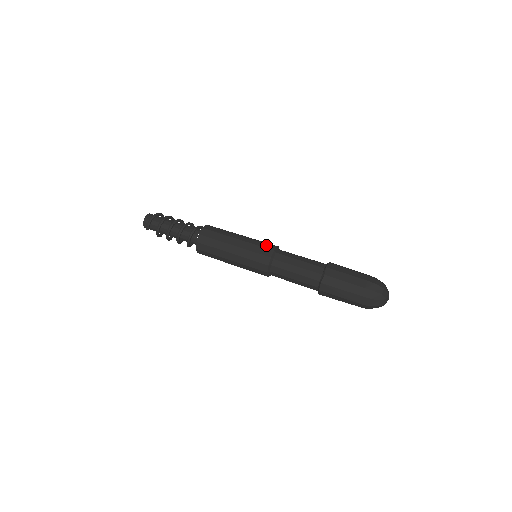
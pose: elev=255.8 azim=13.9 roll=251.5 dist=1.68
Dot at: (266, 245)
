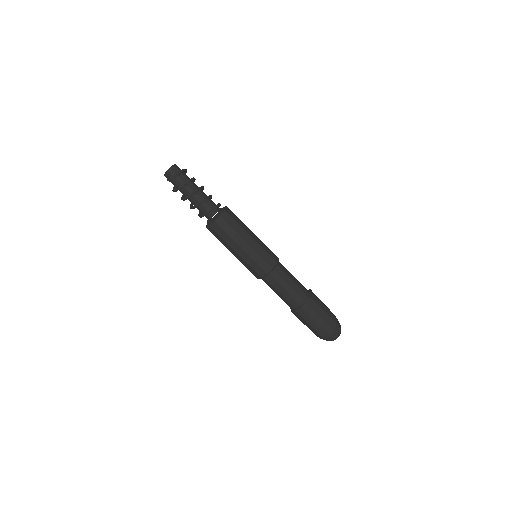
Dot at: (272, 254)
